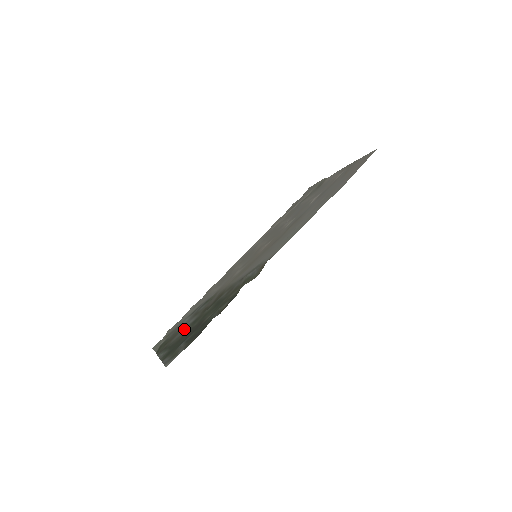
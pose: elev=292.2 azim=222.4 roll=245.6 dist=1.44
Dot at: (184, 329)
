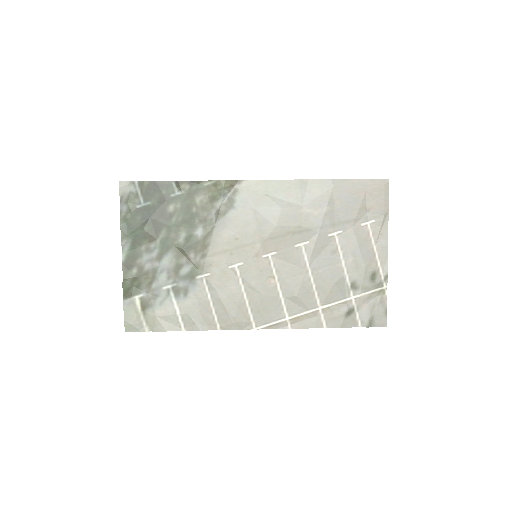
Dot at: (156, 259)
